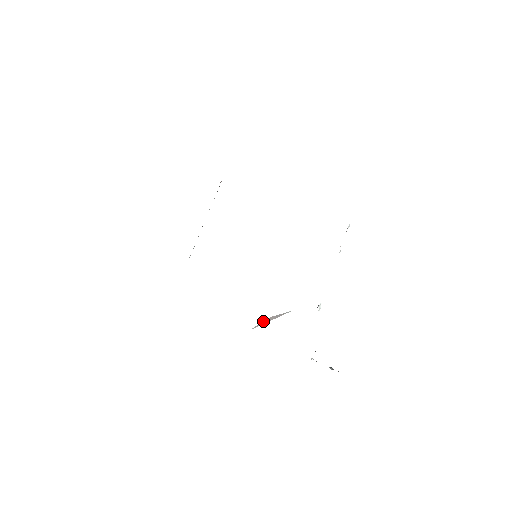
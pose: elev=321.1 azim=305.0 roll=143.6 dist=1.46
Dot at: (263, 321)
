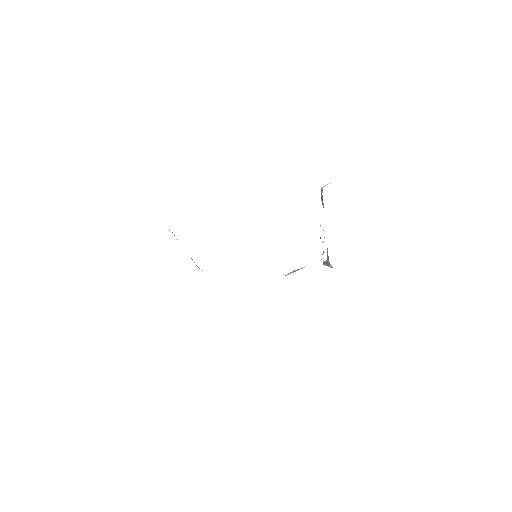
Dot at: (289, 273)
